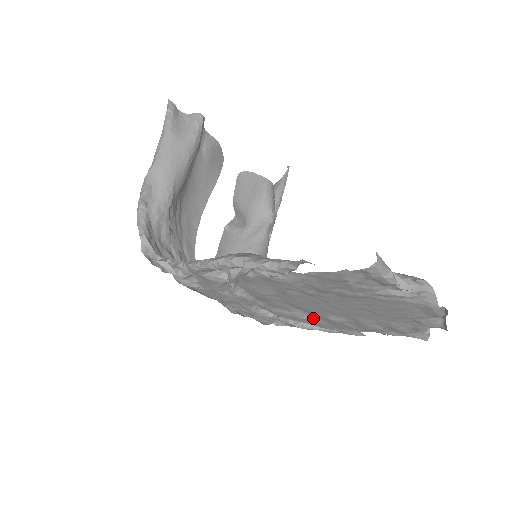
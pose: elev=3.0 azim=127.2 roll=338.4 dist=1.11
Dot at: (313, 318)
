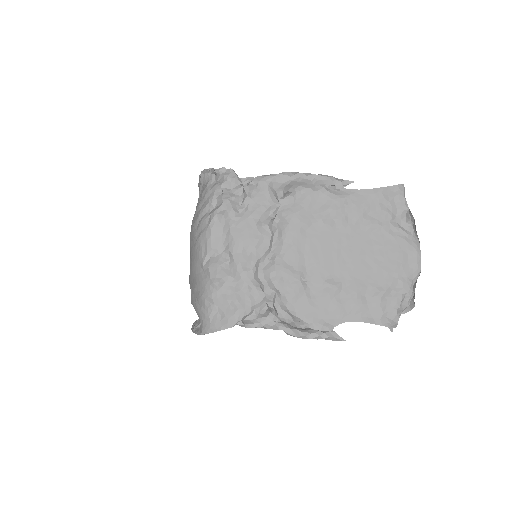
Dot at: (307, 290)
